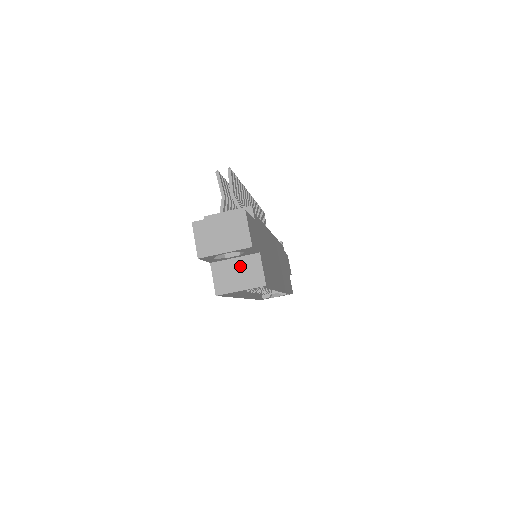
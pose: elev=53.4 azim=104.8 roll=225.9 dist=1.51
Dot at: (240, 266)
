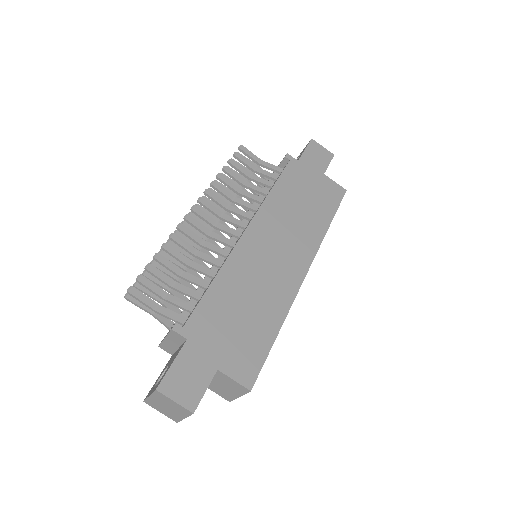
Dot at: (218, 382)
